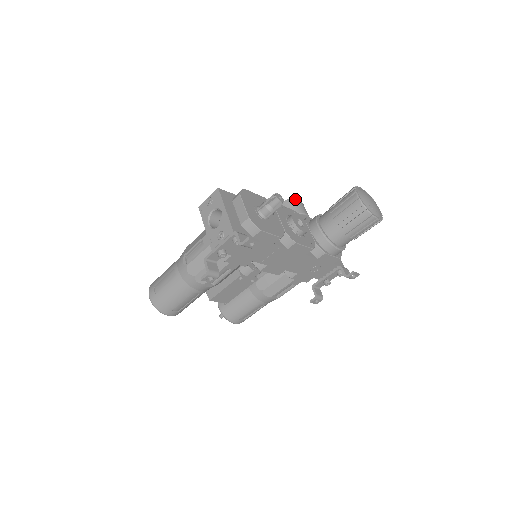
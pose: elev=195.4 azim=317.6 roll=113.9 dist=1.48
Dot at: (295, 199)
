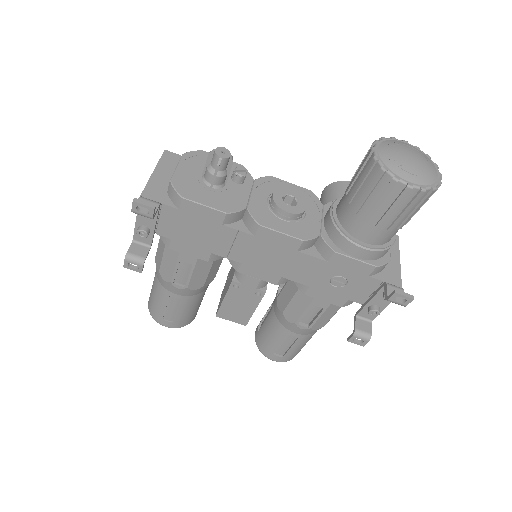
Dot at: (344, 182)
